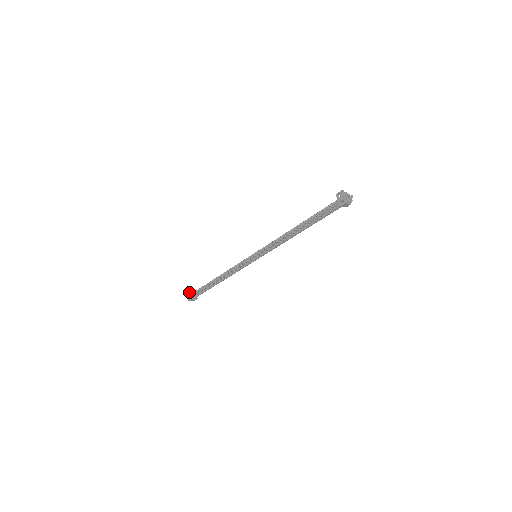
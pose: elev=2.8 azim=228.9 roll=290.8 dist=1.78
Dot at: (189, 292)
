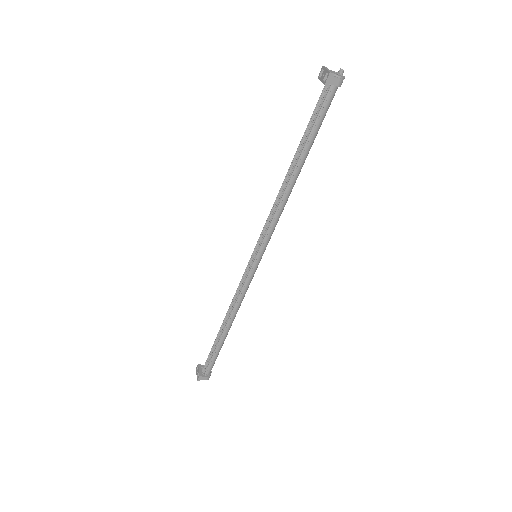
Dot at: (197, 367)
